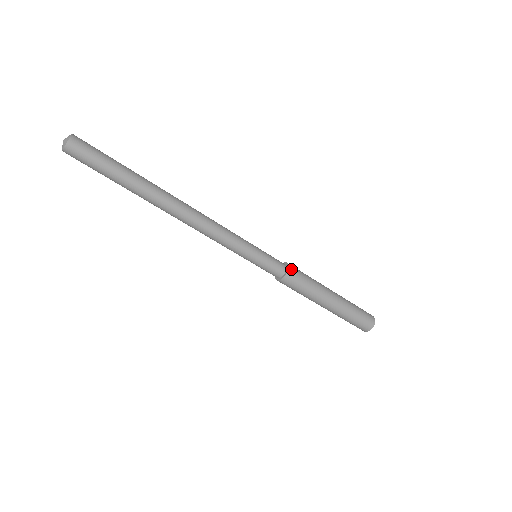
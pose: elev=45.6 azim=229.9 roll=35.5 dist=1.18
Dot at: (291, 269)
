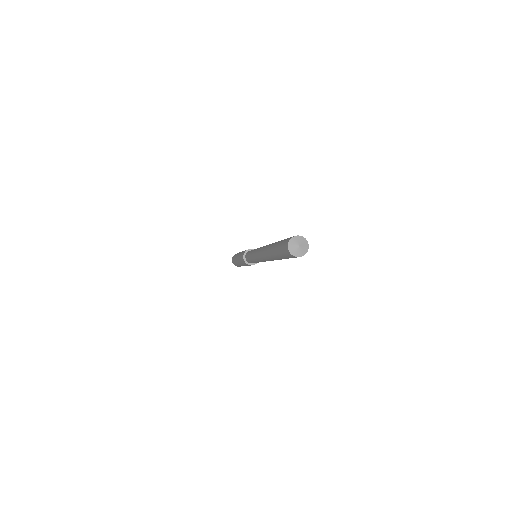
Dot at: occluded
